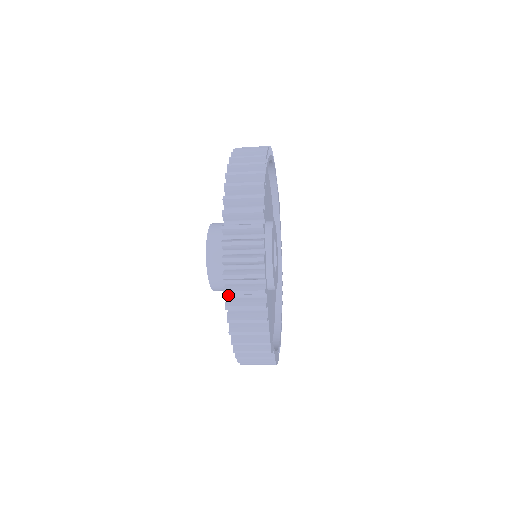
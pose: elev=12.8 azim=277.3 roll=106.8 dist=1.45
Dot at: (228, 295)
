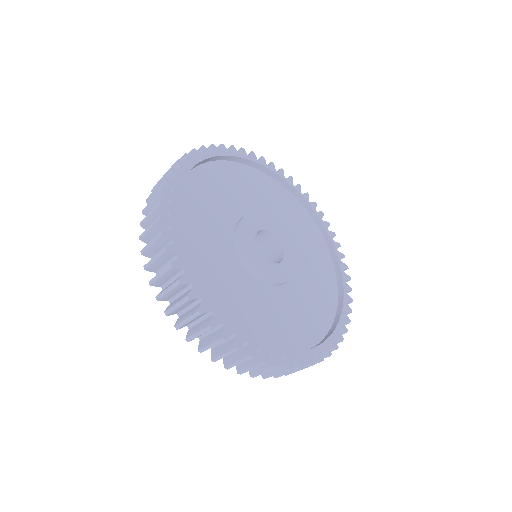
Dot at: occluded
